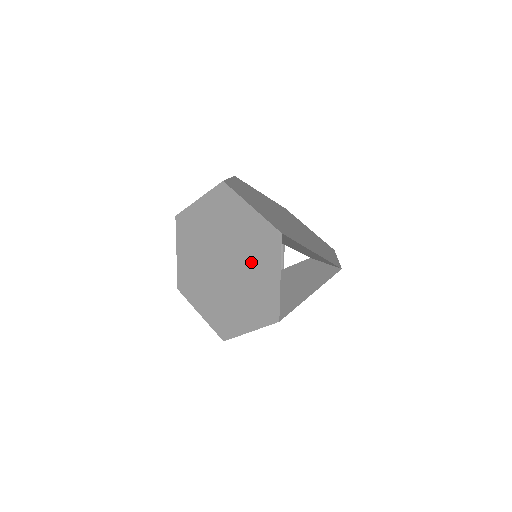
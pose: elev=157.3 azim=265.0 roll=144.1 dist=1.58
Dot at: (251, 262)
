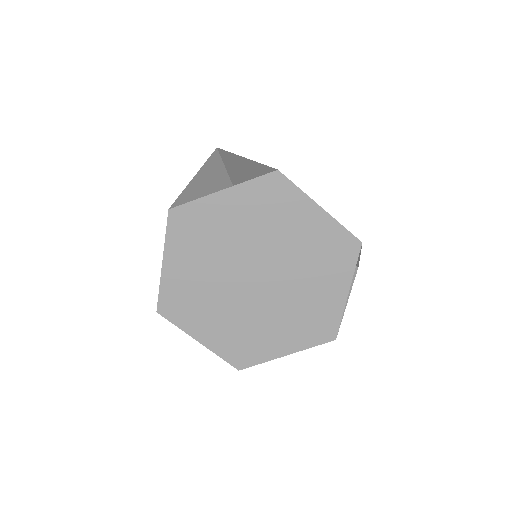
Dot at: (307, 275)
